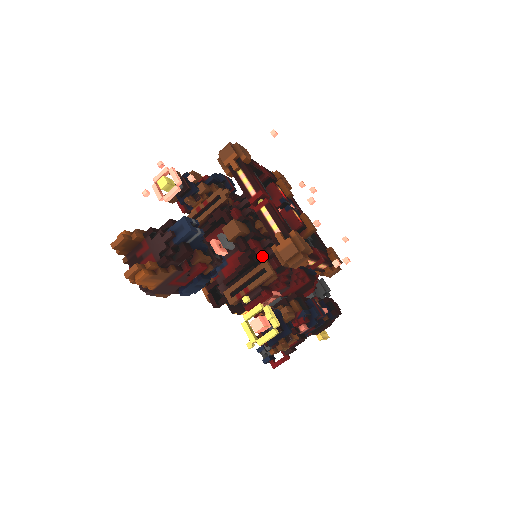
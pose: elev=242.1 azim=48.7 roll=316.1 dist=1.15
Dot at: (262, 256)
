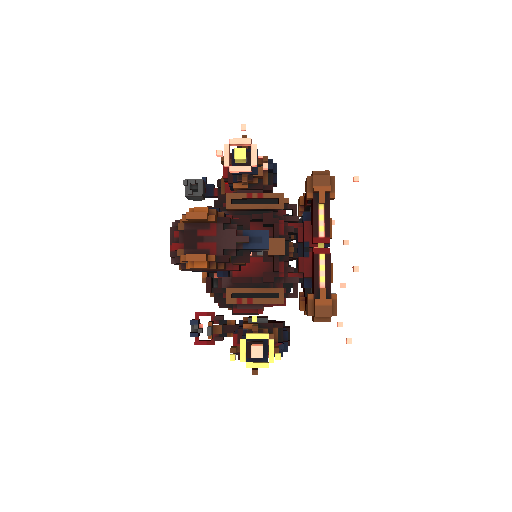
Dot at: (281, 280)
